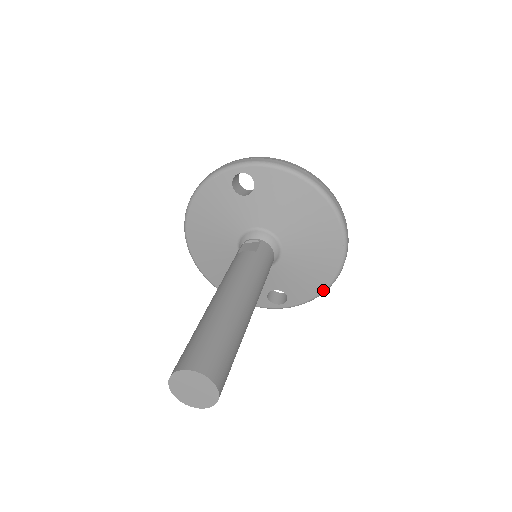
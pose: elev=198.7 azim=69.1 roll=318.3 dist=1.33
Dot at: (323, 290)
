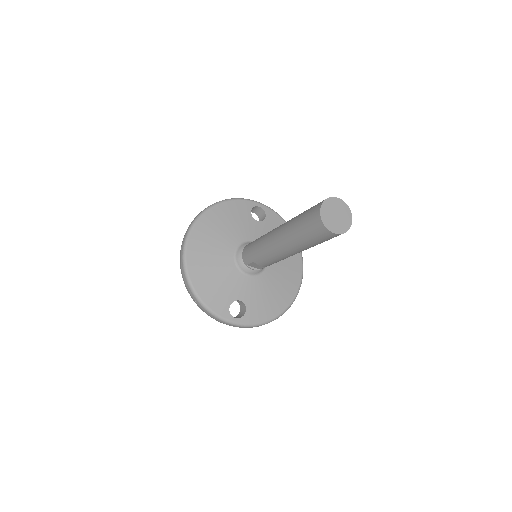
Dot at: (272, 318)
